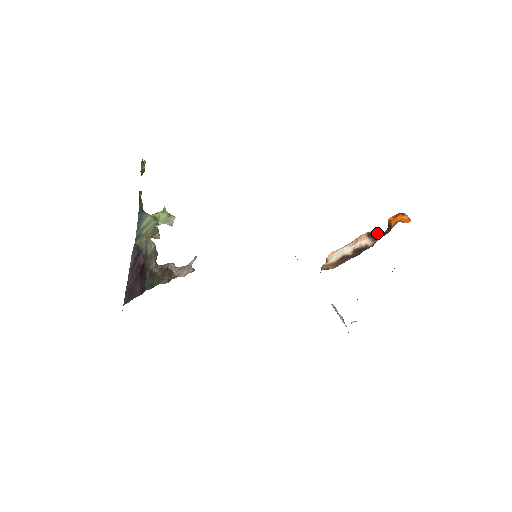
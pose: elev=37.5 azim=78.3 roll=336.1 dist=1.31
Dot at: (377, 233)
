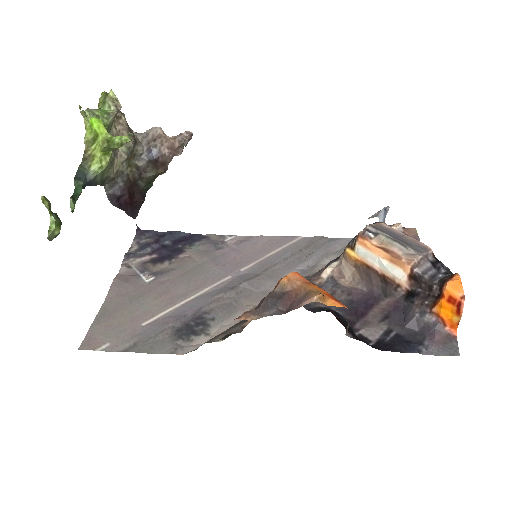
Dot at: (423, 281)
